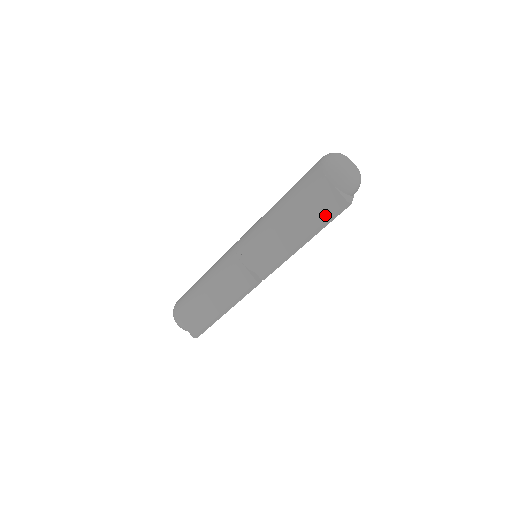
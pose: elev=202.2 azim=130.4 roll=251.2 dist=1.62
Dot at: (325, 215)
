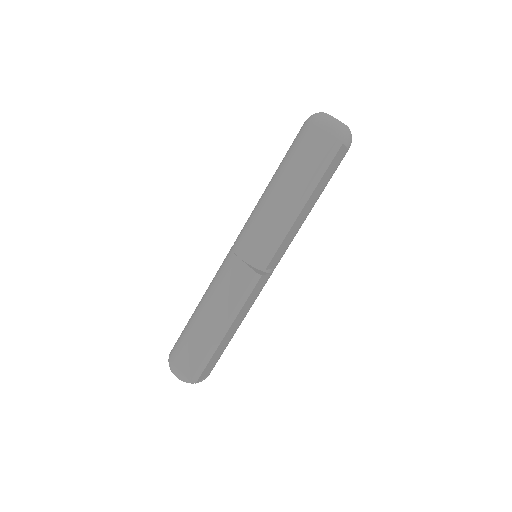
Dot at: (317, 164)
